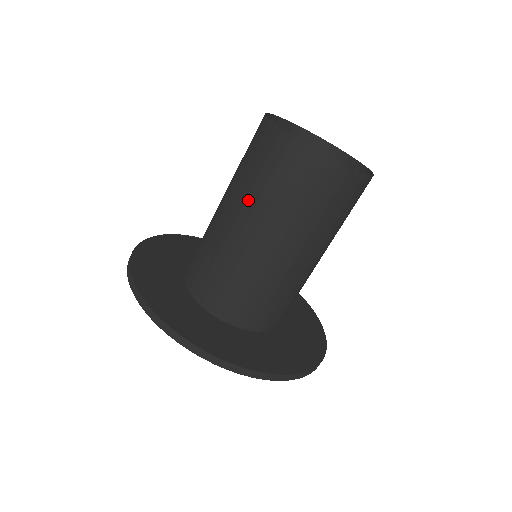
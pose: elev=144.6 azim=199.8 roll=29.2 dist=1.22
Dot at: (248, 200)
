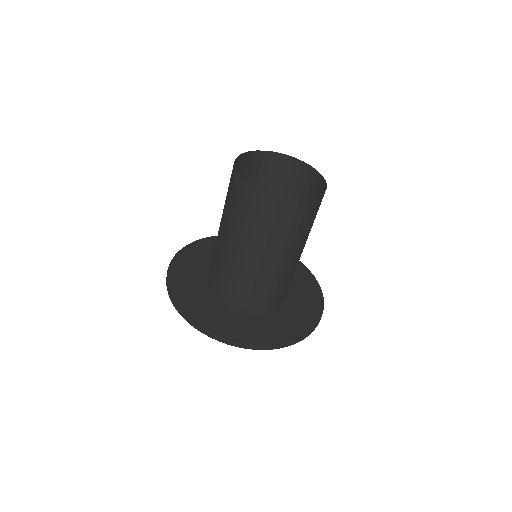
Dot at: (226, 220)
